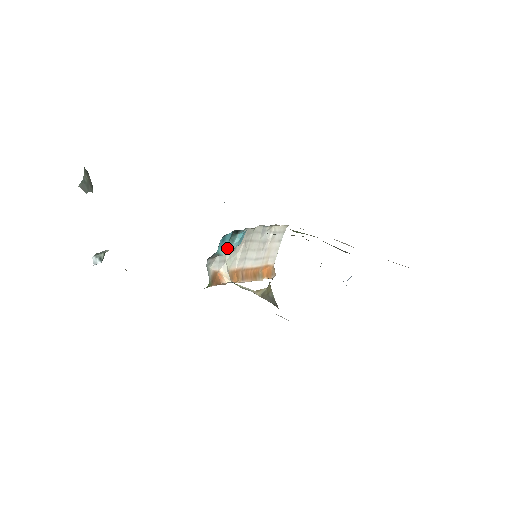
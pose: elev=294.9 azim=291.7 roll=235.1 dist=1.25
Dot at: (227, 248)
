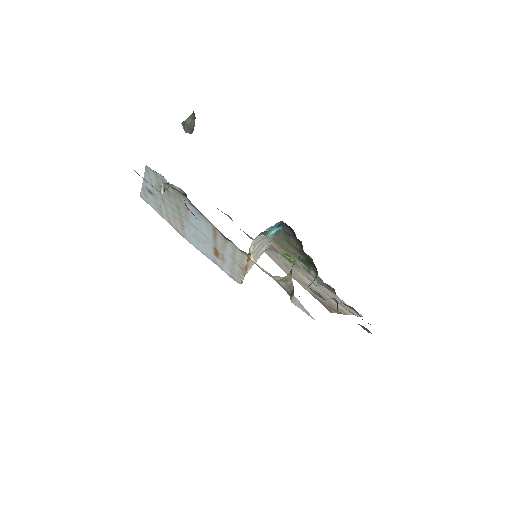
Dot at: occluded
